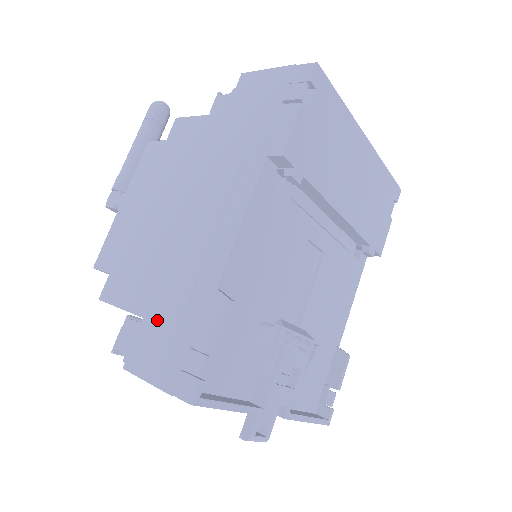
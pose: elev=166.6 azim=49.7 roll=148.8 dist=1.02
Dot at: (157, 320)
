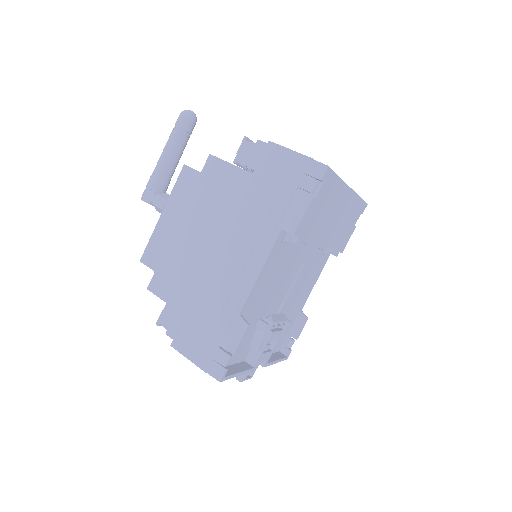
Dot at: (196, 321)
